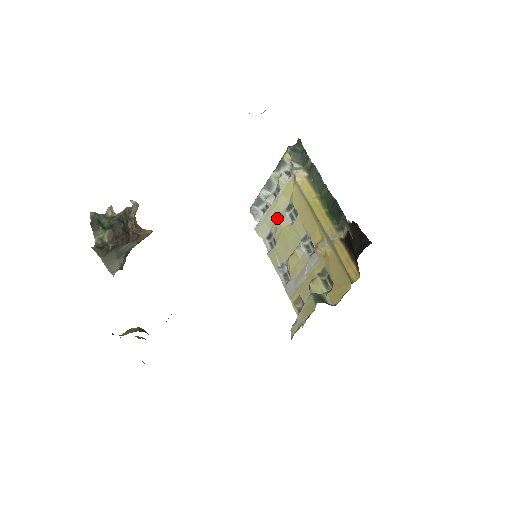
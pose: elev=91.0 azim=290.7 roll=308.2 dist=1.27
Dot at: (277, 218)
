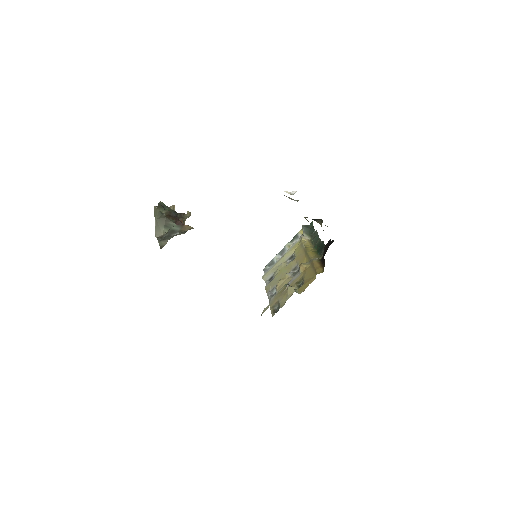
Dot at: occluded
